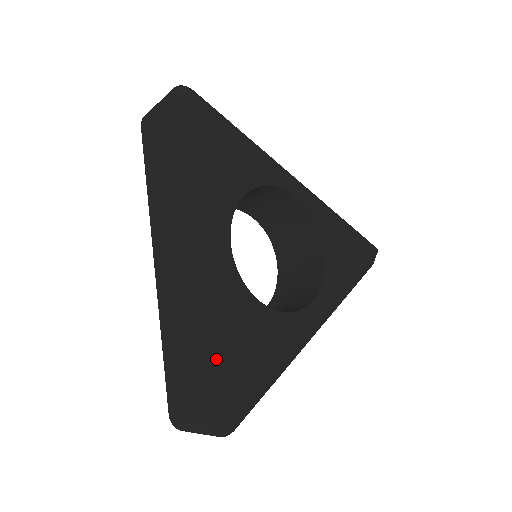
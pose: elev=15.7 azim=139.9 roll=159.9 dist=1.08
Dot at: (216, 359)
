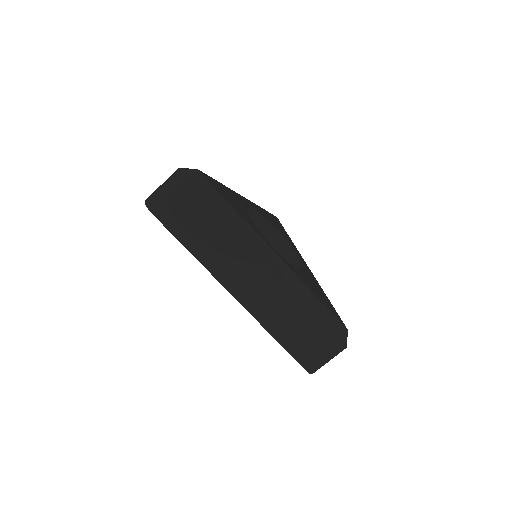
Dot at: occluded
